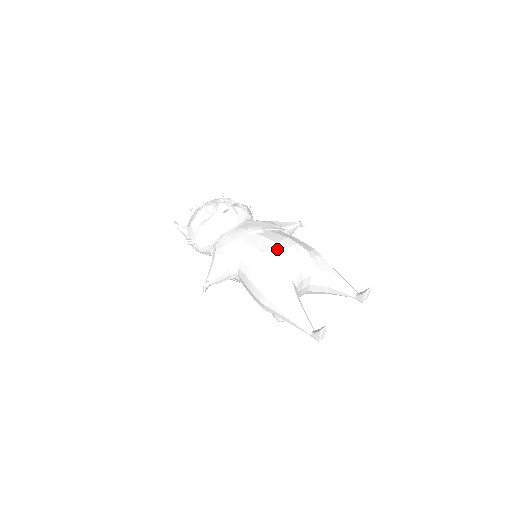
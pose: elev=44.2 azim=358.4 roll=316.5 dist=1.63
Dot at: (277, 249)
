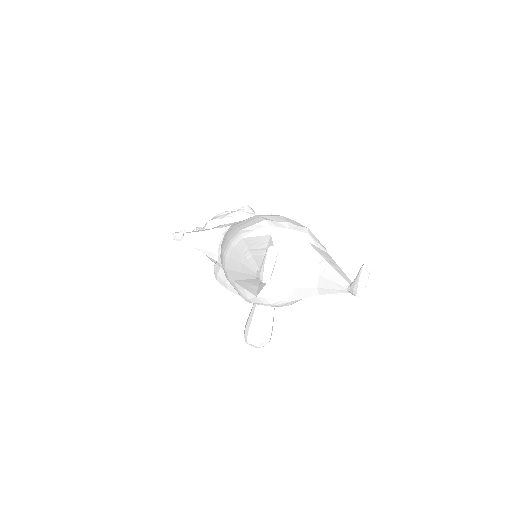
Dot at: (273, 215)
